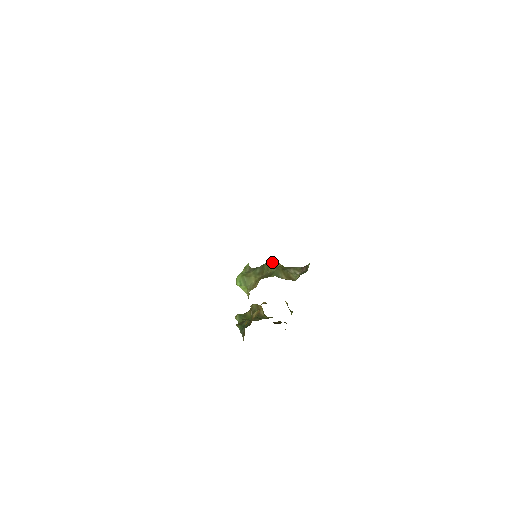
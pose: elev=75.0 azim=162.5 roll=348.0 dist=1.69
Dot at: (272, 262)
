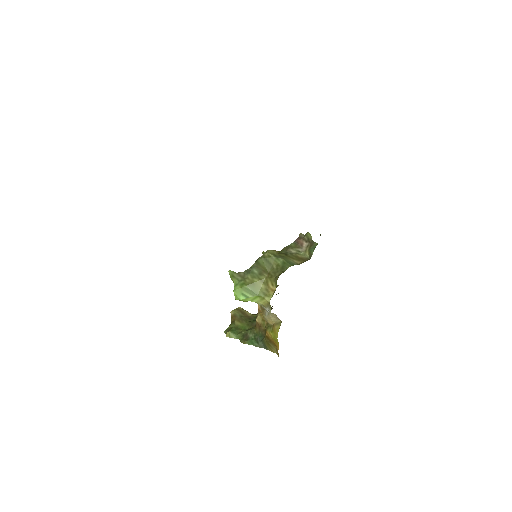
Dot at: (267, 253)
